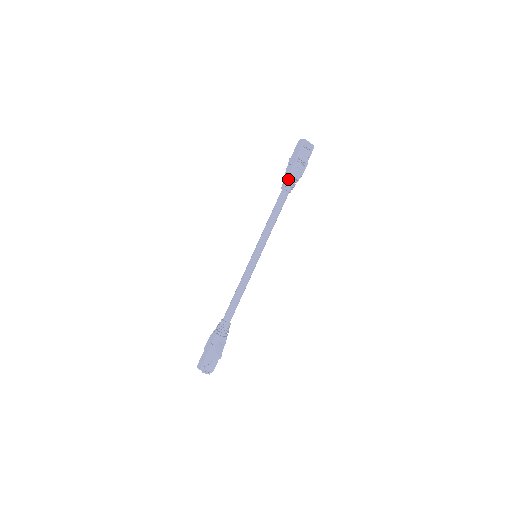
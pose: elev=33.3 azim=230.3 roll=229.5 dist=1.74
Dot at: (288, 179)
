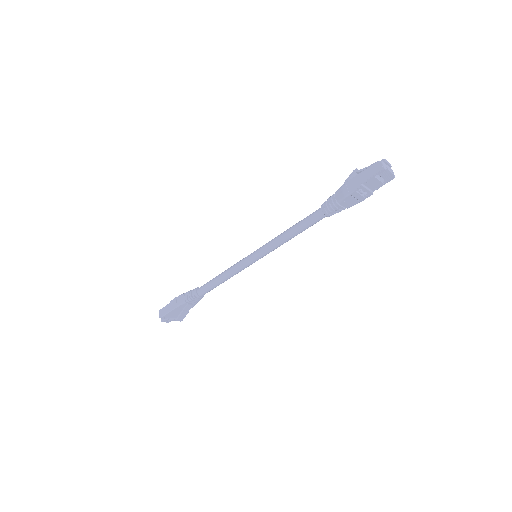
Dot at: (334, 205)
